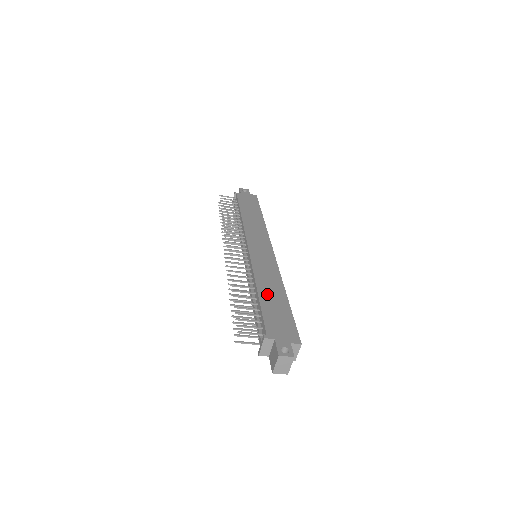
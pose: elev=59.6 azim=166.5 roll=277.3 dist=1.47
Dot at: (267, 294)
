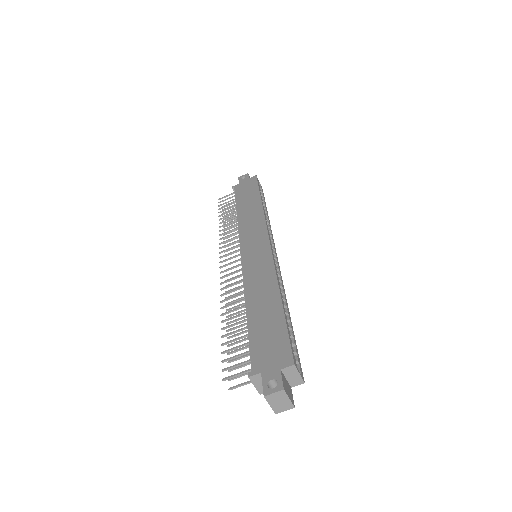
Dot at: (257, 309)
